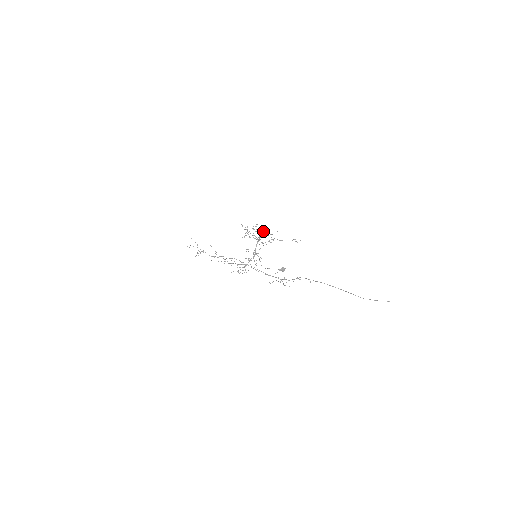
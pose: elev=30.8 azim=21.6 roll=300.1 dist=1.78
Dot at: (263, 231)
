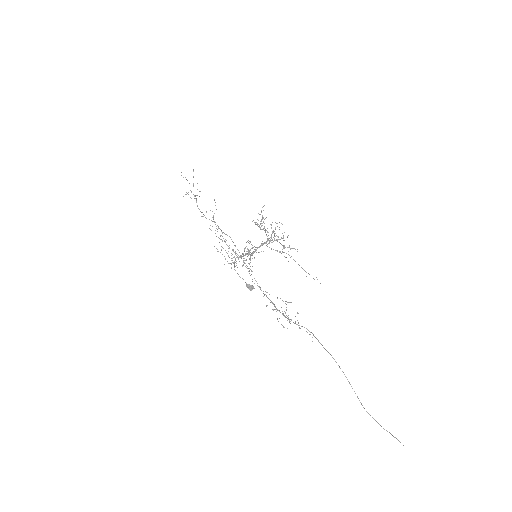
Dot at: occluded
